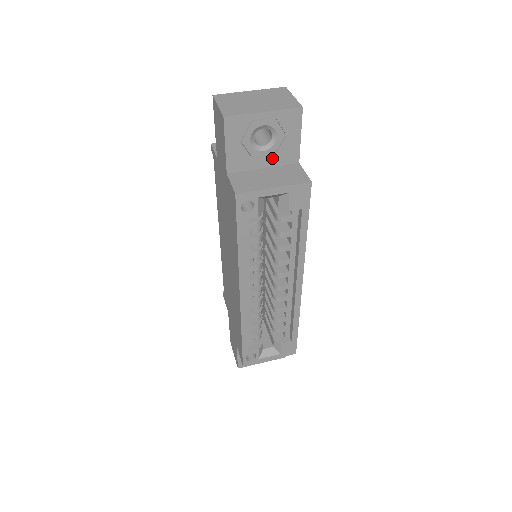
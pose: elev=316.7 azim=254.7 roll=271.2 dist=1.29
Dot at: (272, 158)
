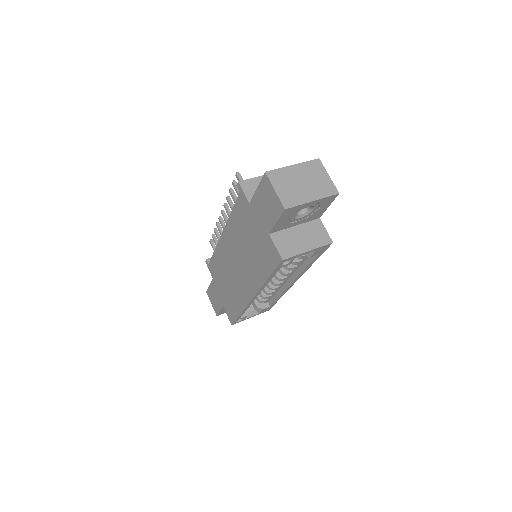
Dot at: (304, 220)
